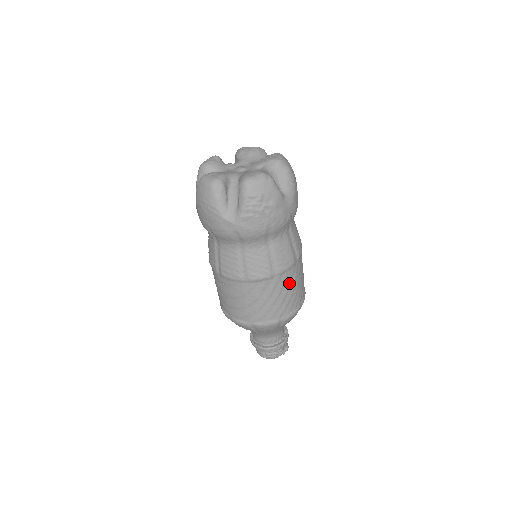
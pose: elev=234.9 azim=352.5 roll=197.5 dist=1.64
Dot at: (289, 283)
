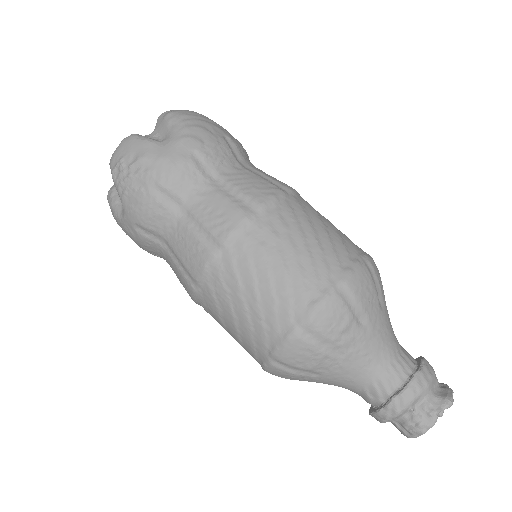
Dot at: (261, 253)
